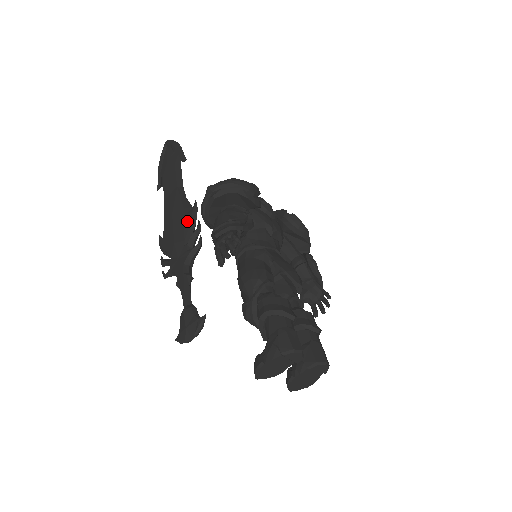
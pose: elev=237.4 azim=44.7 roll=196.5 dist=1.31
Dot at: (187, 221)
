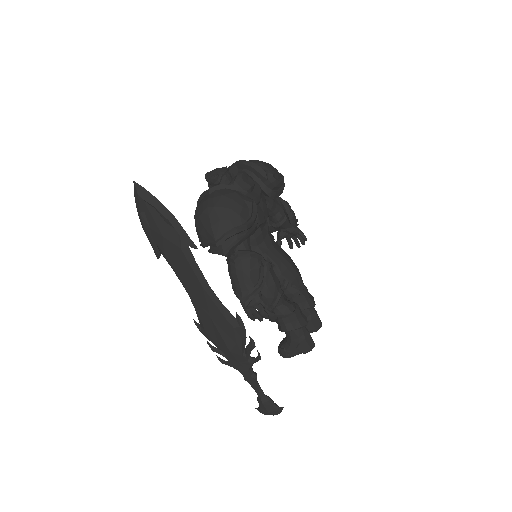
Dot at: (237, 335)
